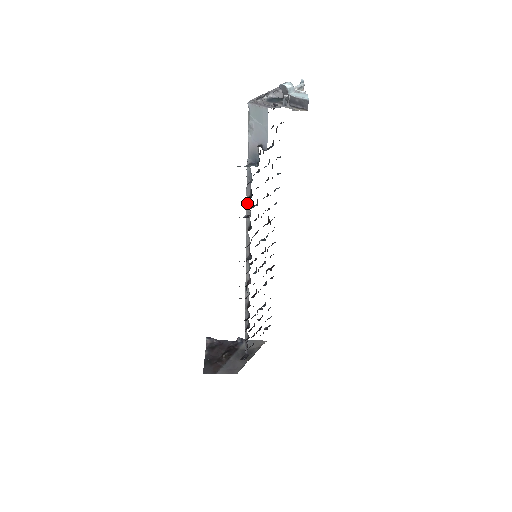
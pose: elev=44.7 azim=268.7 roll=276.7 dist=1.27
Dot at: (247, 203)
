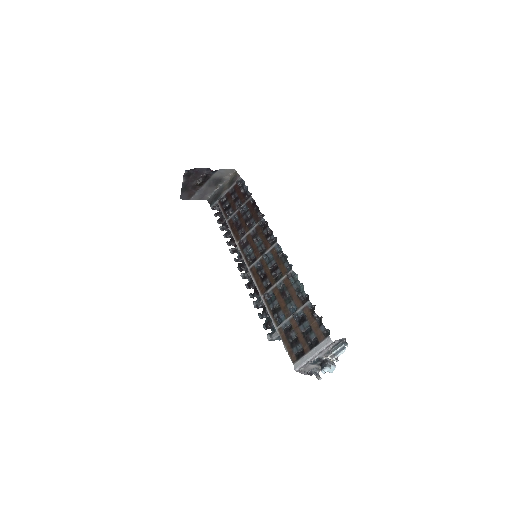
Dot at: (265, 312)
